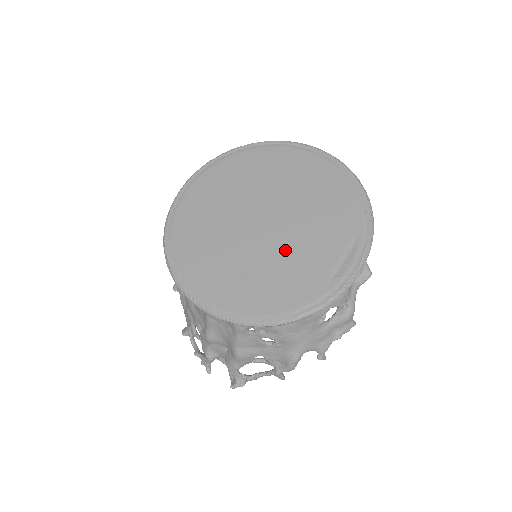
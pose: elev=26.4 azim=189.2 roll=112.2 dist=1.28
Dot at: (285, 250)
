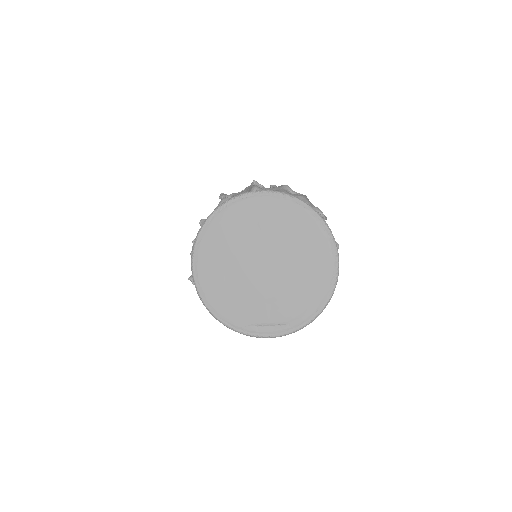
Dot at: (254, 290)
